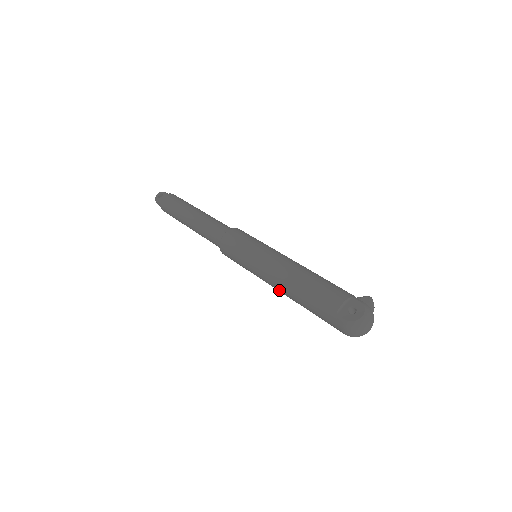
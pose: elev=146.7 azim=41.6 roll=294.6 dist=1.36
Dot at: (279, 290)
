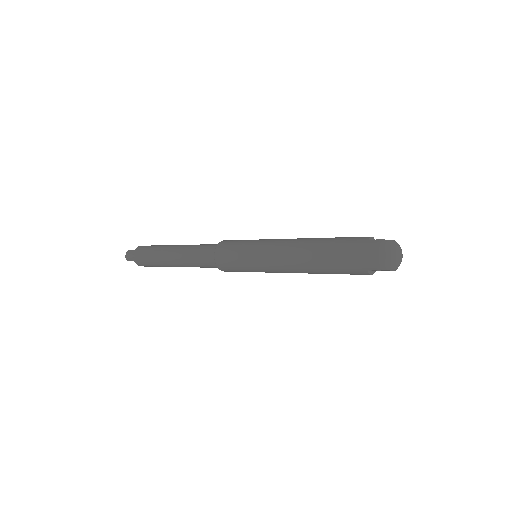
Dot at: (292, 255)
